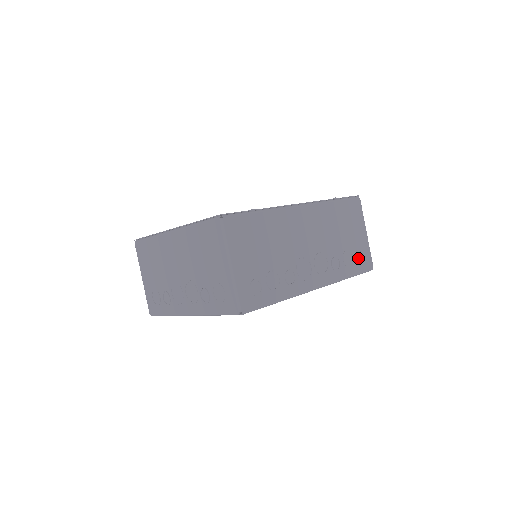
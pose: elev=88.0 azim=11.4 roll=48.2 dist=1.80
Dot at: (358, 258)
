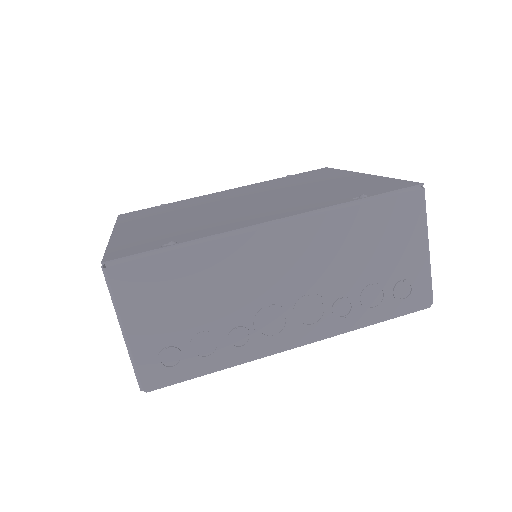
Dot at: (398, 293)
